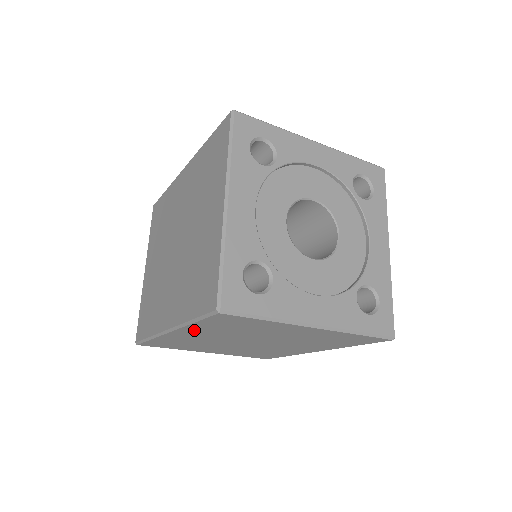
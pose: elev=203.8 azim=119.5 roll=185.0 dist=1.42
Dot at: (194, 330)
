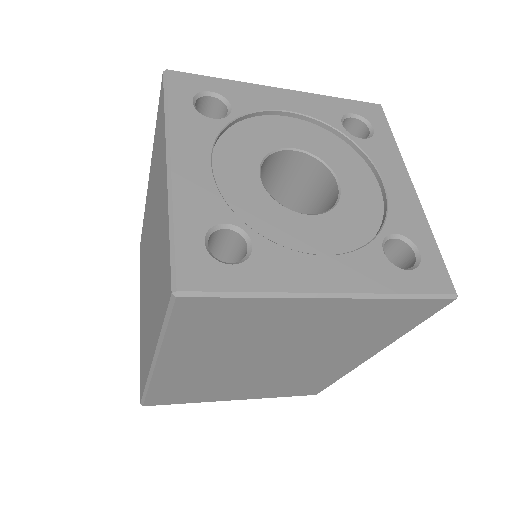
Dot at: (180, 352)
